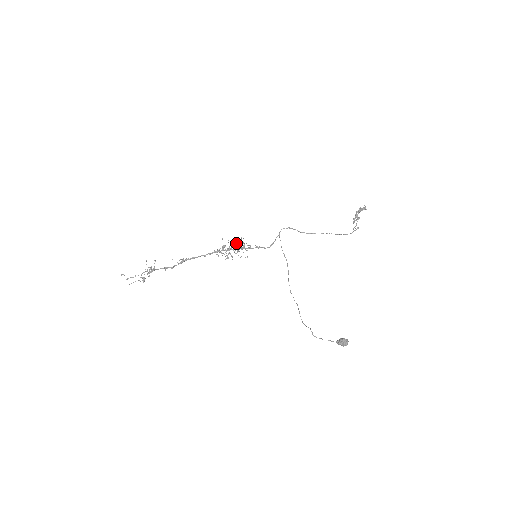
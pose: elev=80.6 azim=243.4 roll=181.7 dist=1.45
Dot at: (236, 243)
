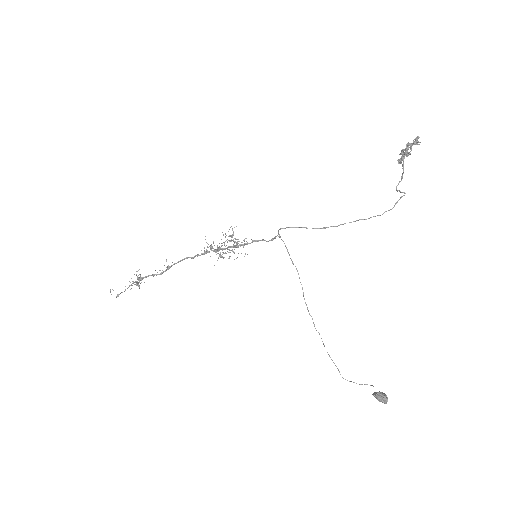
Dot at: occluded
